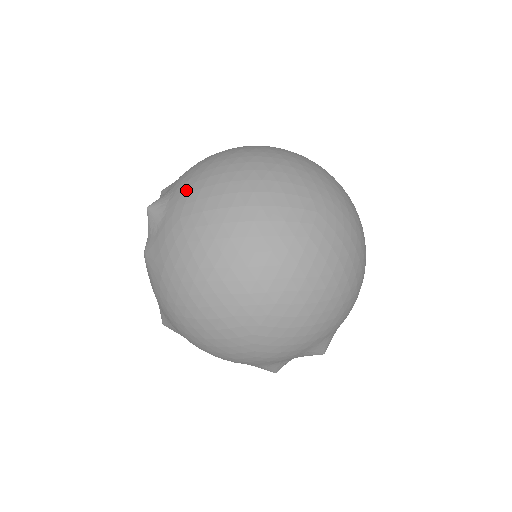
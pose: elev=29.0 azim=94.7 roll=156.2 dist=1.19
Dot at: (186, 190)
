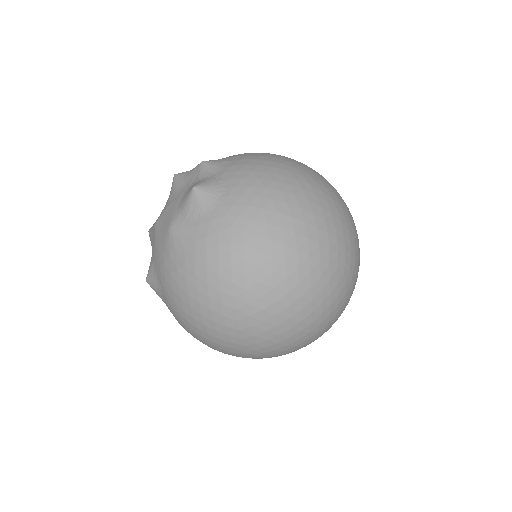
Dot at: (245, 199)
